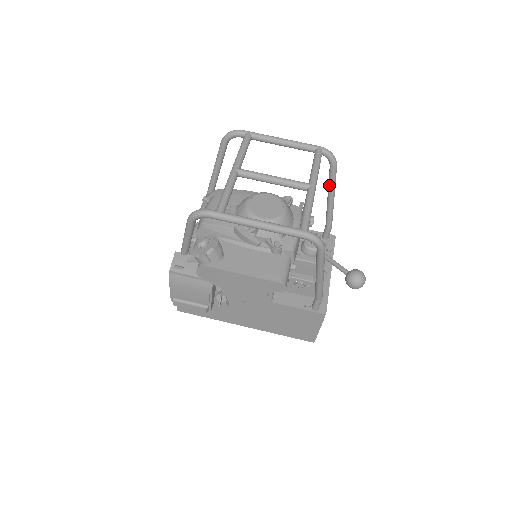
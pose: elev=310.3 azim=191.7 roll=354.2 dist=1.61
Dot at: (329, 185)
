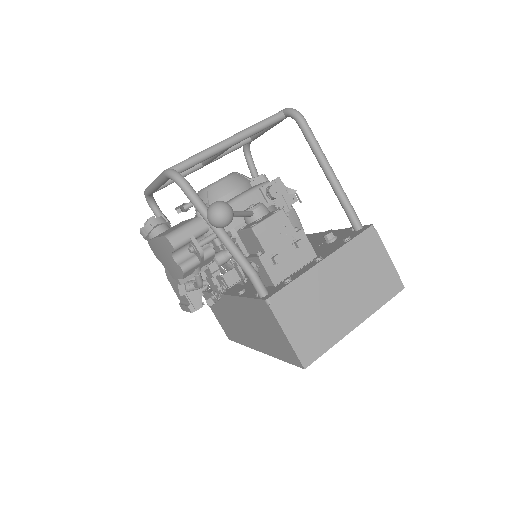
Dot at: (311, 149)
